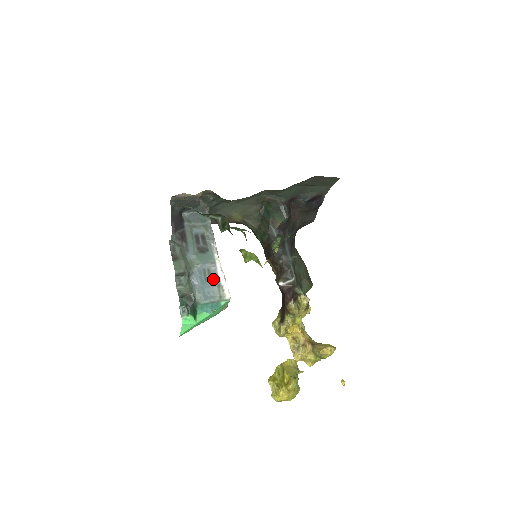
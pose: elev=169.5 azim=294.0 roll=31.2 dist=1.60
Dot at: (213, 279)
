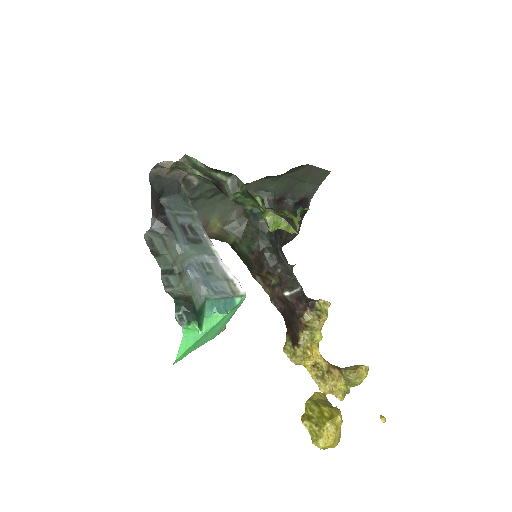
Dot at: (216, 274)
